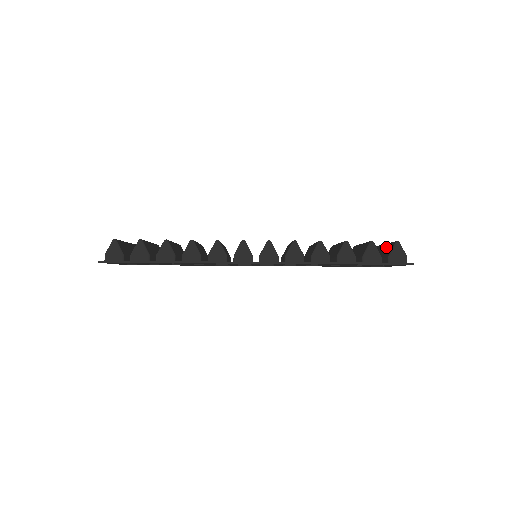
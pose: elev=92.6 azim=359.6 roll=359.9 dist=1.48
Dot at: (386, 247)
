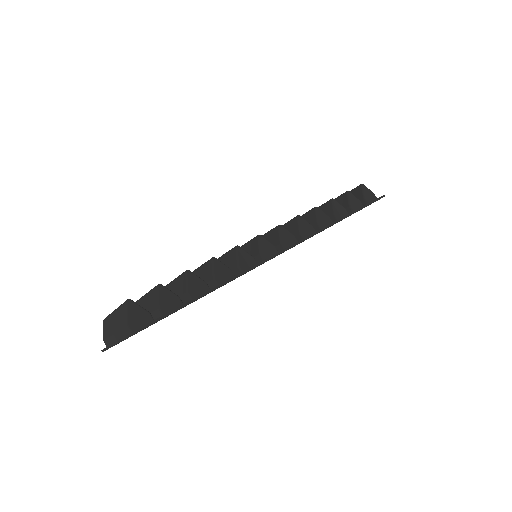
Dot at: occluded
